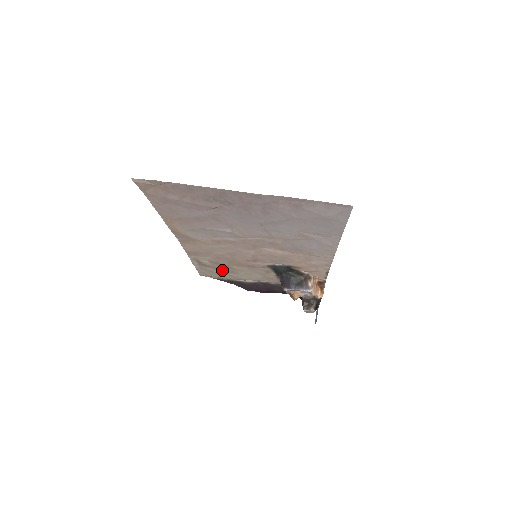
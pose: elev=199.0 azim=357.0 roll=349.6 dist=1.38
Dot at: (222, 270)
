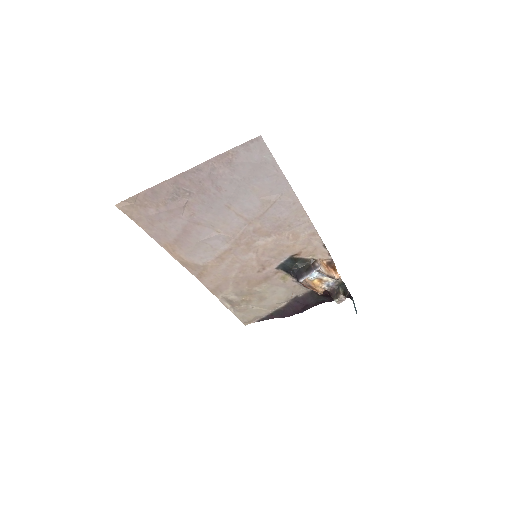
Dot at: (252, 302)
